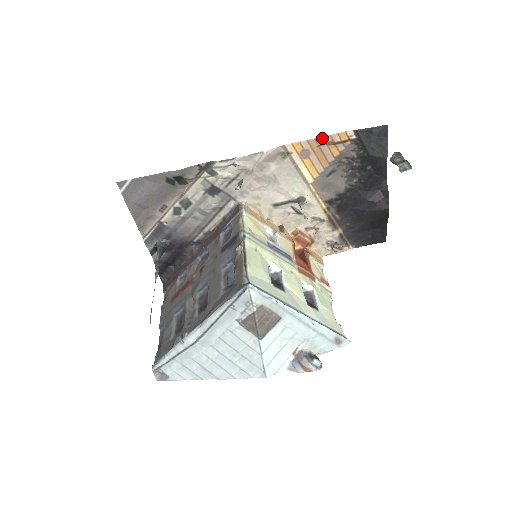
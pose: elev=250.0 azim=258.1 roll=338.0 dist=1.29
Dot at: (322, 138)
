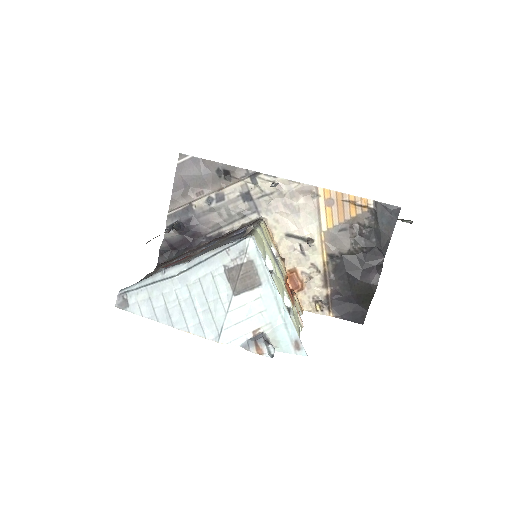
Dot at: (348, 195)
